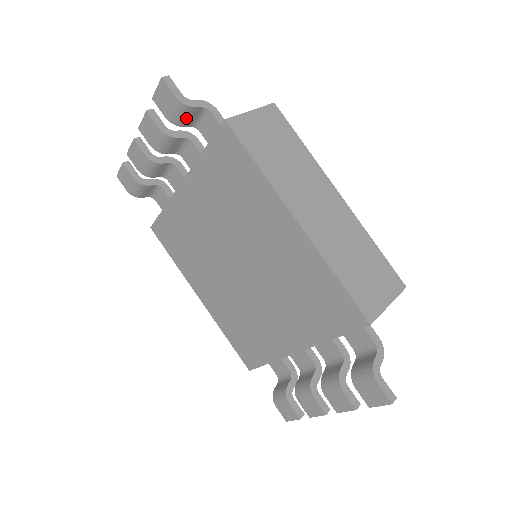
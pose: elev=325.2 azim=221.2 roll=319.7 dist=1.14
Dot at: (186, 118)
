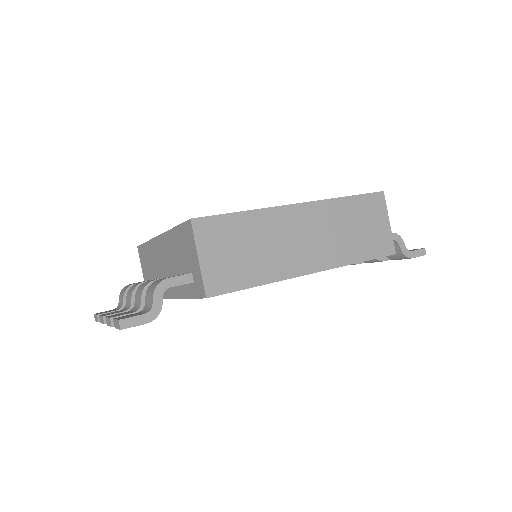
Dot at: occluded
